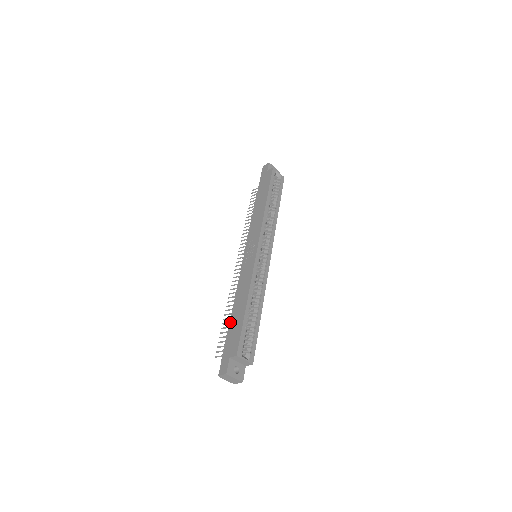
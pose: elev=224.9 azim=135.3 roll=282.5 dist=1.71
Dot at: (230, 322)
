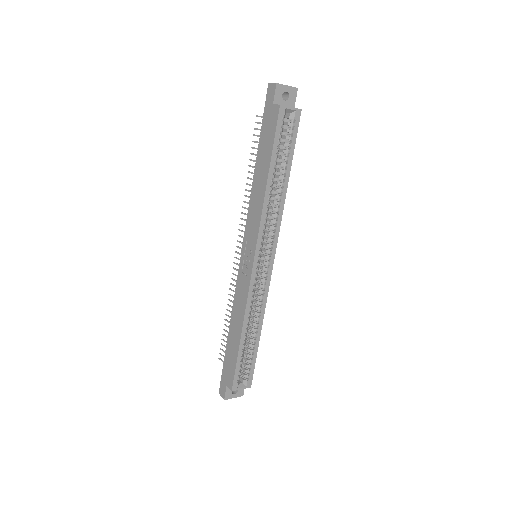
Dot at: (227, 342)
